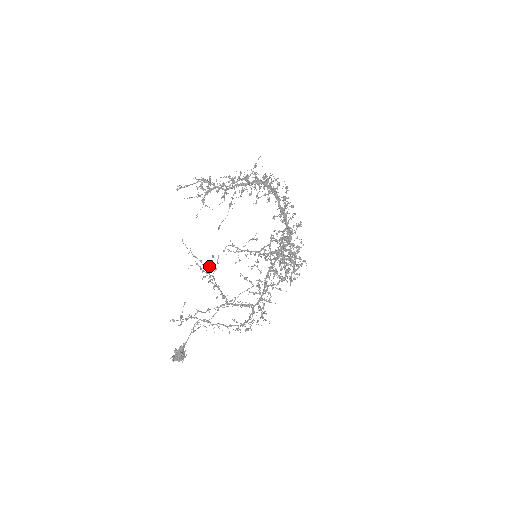
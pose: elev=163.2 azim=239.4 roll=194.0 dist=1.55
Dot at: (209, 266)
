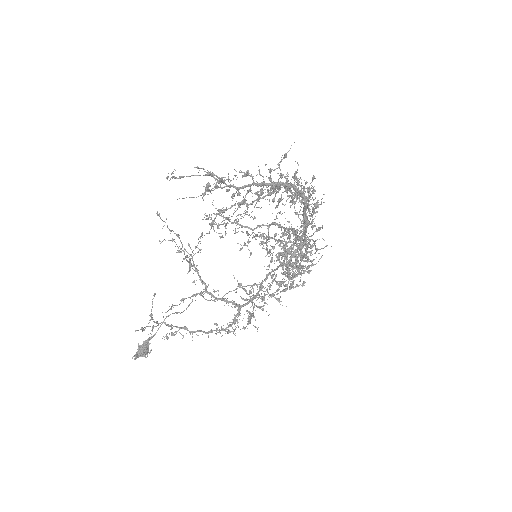
Dot at: occluded
